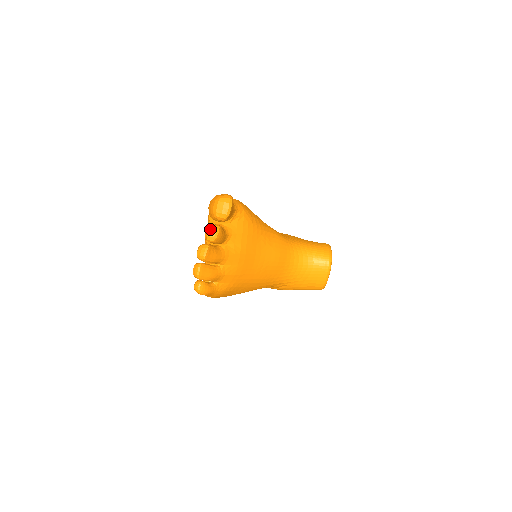
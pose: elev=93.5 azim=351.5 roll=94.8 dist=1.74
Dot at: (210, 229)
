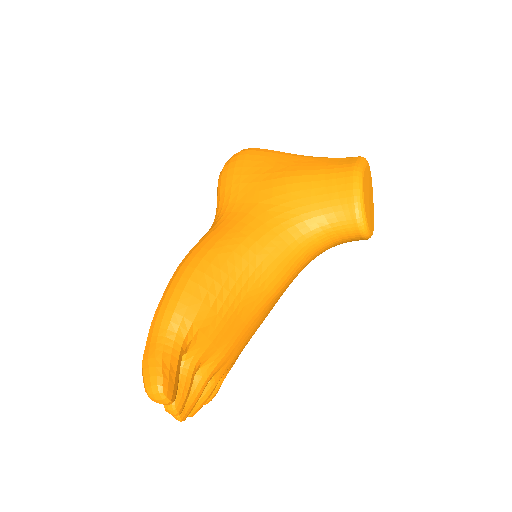
Dot at: (166, 410)
